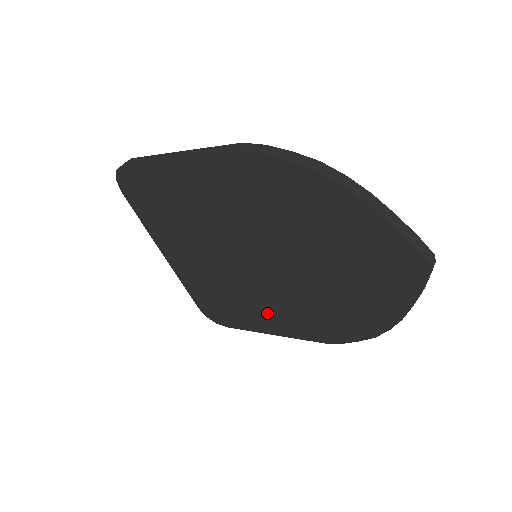
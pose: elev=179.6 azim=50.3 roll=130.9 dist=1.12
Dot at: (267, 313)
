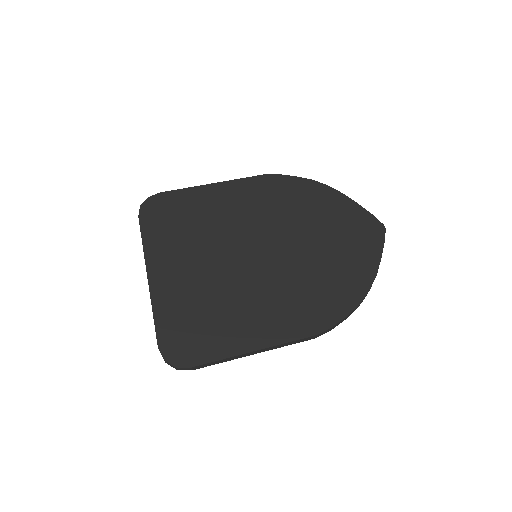
Dot at: occluded
